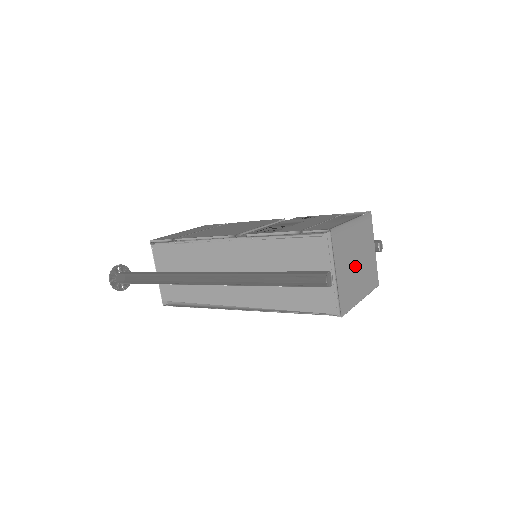
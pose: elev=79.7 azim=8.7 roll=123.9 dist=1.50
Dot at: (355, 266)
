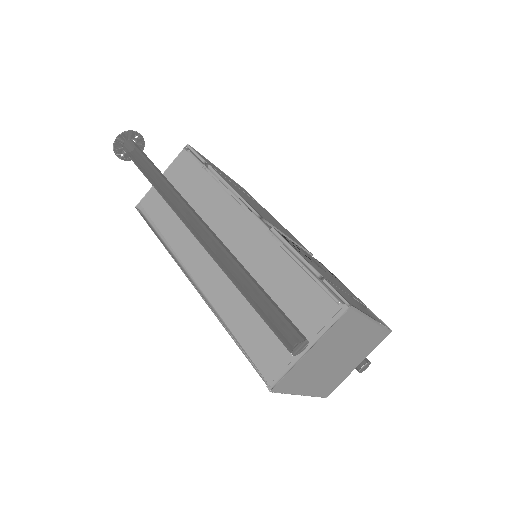
Dot at: (330, 361)
